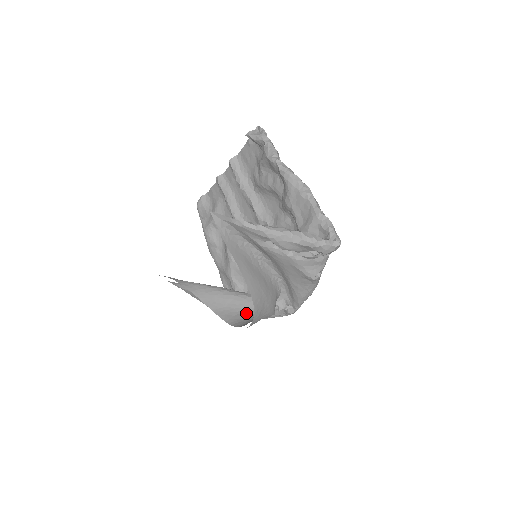
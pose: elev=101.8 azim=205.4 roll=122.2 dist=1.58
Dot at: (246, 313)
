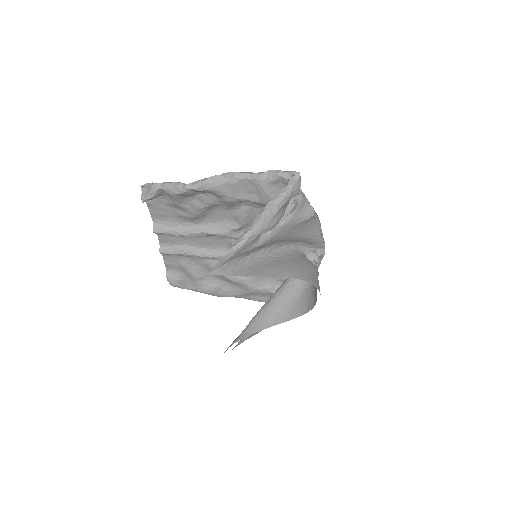
Dot at: (302, 293)
